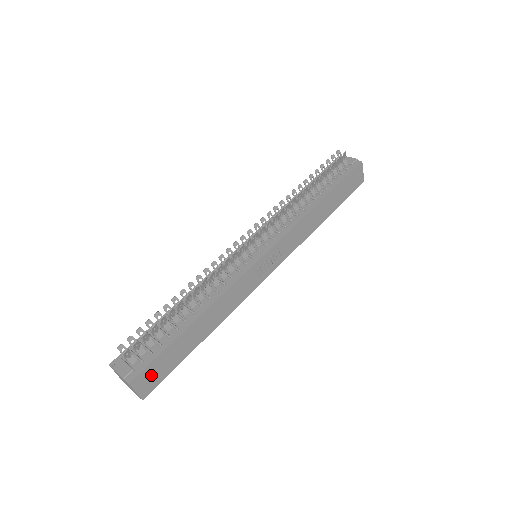
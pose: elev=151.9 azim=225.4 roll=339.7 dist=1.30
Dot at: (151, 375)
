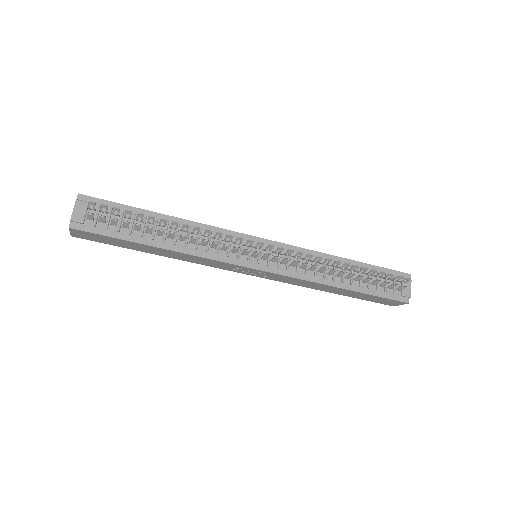
Dot at: (91, 236)
